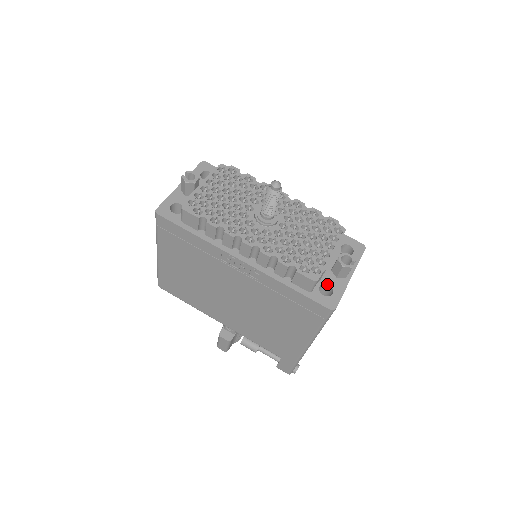
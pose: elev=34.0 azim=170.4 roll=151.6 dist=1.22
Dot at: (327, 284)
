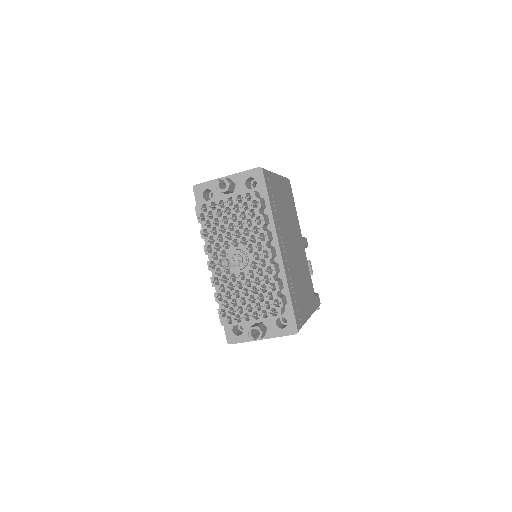
Dot at: (243, 328)
